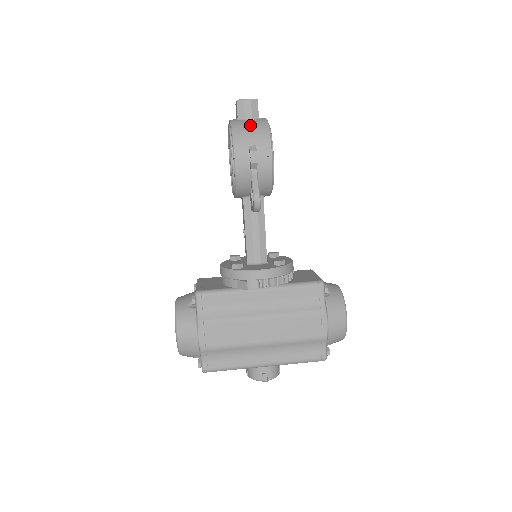
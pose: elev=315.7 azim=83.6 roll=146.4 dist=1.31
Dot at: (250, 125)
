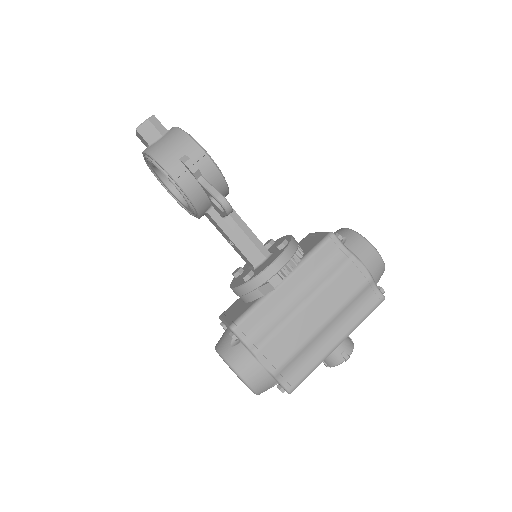
Dot at: (165, 142)
